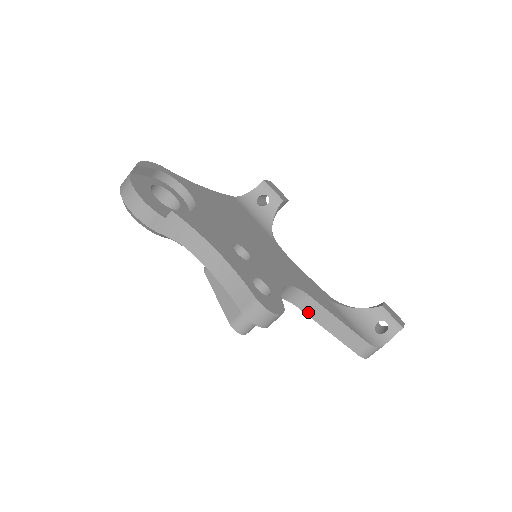
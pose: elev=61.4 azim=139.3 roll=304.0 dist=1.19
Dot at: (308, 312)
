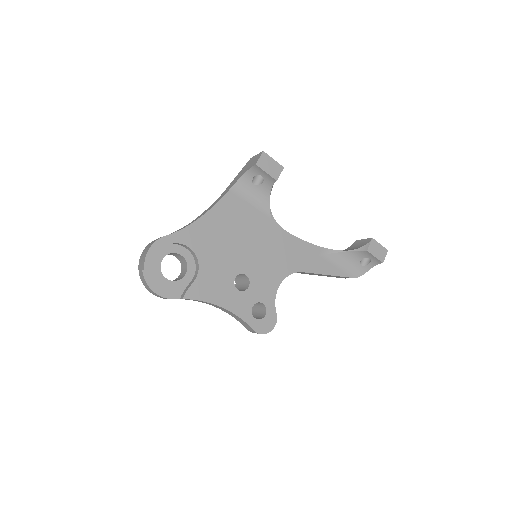
Dot at: (303, 273)
